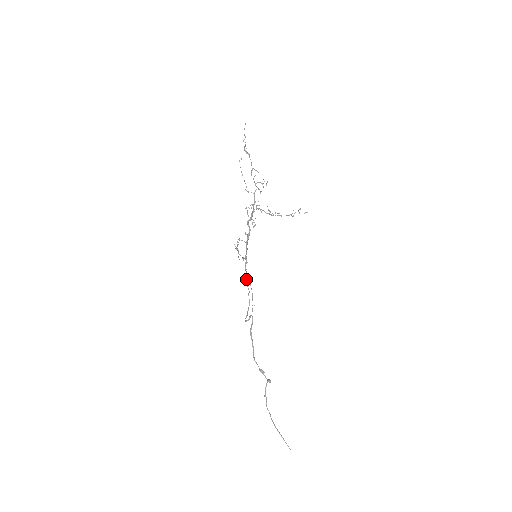
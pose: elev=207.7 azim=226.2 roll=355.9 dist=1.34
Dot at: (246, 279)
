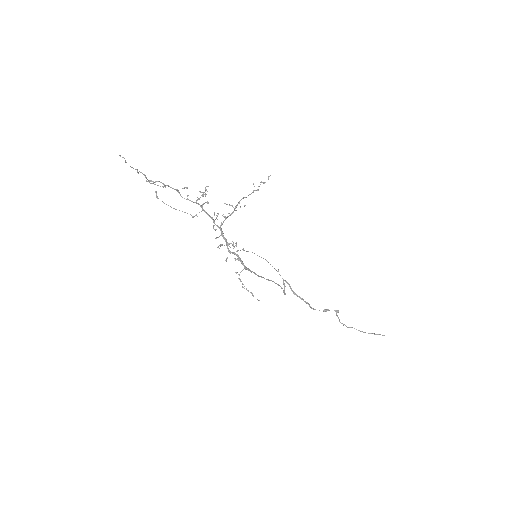
Dot at: occluded
